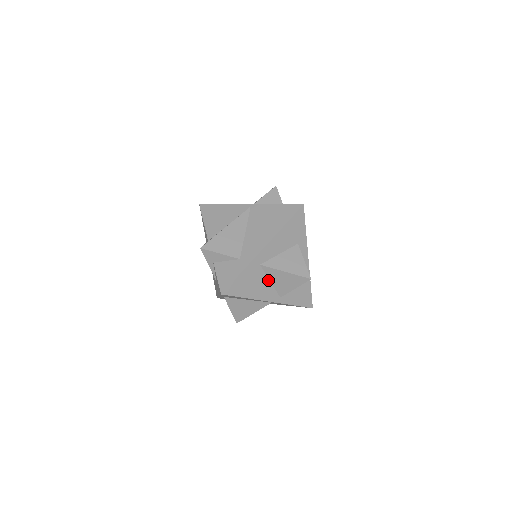
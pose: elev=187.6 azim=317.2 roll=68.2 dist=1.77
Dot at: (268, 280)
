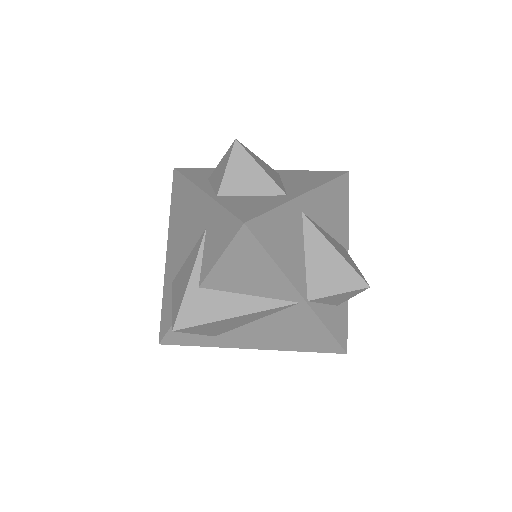
Dot at: occluded
